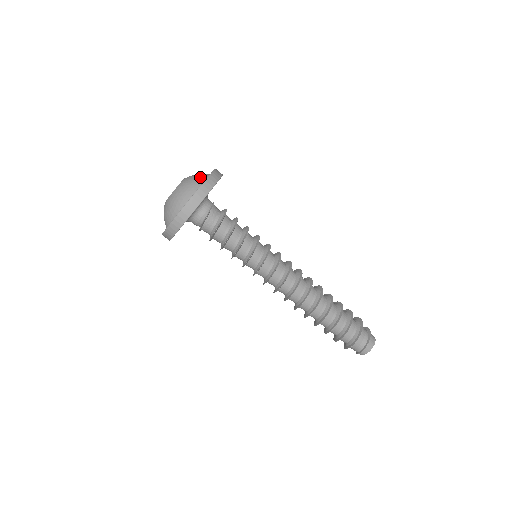
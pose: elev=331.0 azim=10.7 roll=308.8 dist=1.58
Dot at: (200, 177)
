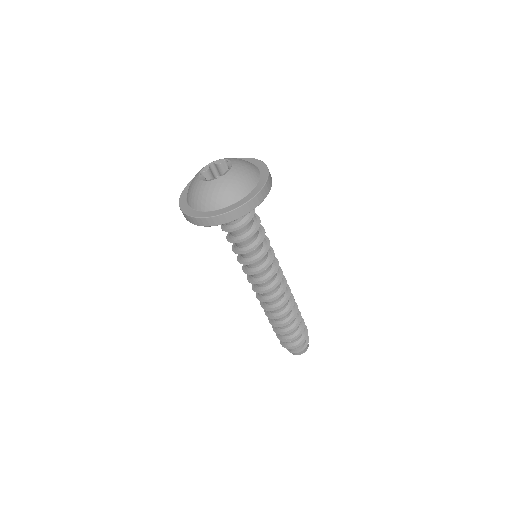
Dot at: (243, 188)
